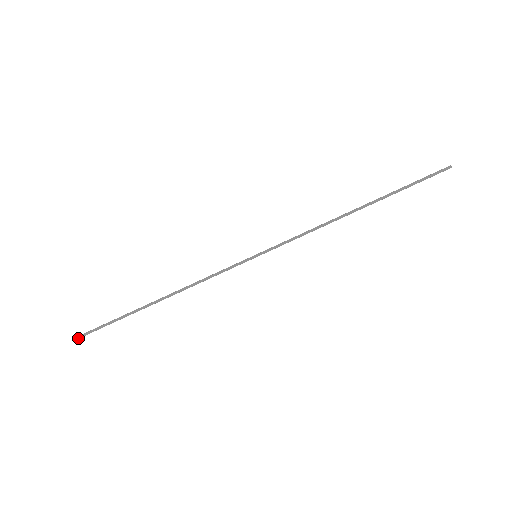
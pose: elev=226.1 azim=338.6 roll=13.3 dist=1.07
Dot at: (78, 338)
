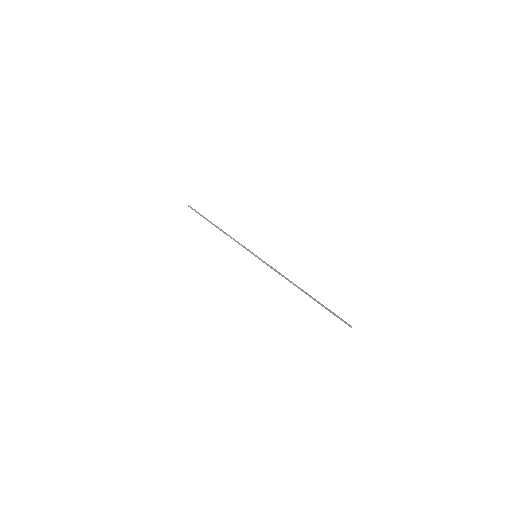
Dot at: (189, 206)
